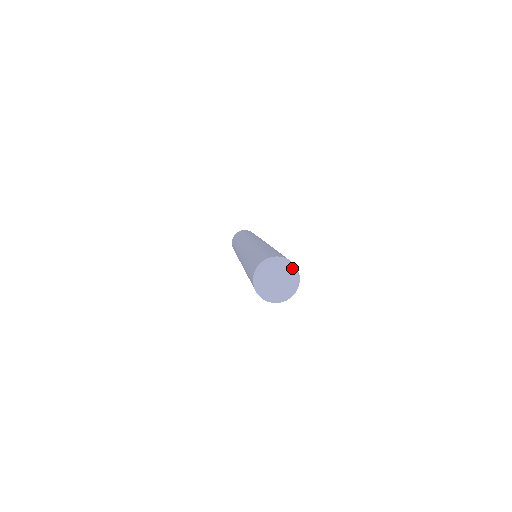
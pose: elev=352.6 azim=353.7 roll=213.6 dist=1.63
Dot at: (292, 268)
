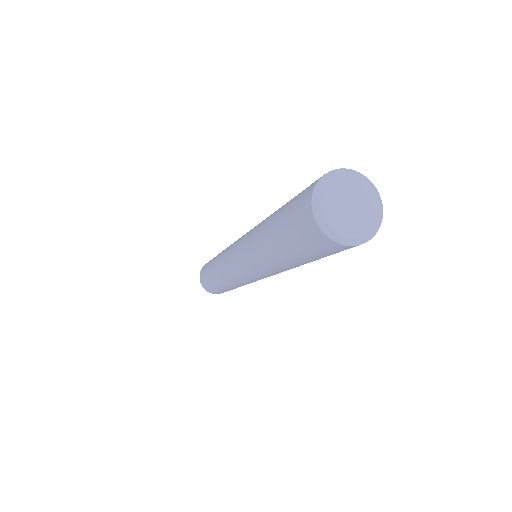
Dot at: (380, 212)
